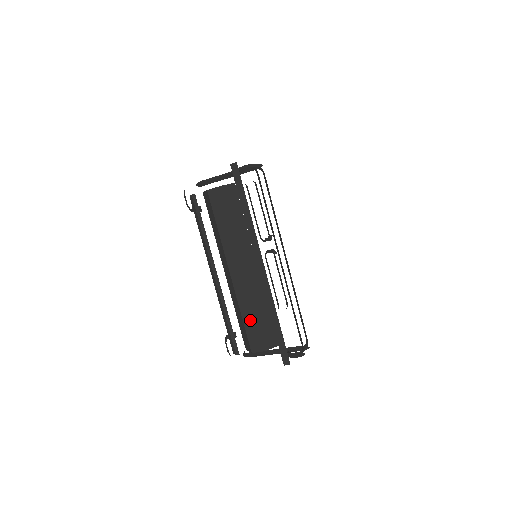
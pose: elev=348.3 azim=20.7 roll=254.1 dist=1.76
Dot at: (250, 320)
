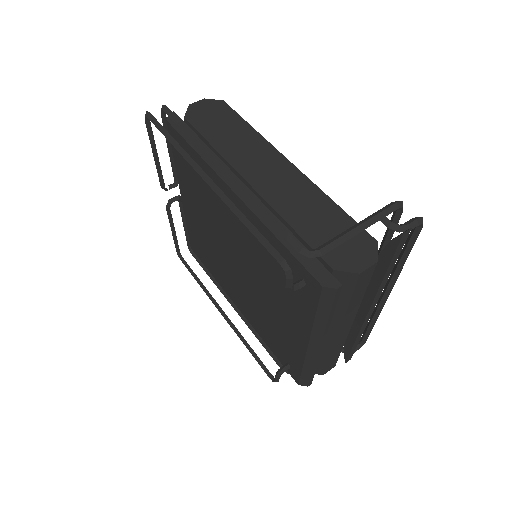
Dot at: (336, 356)
